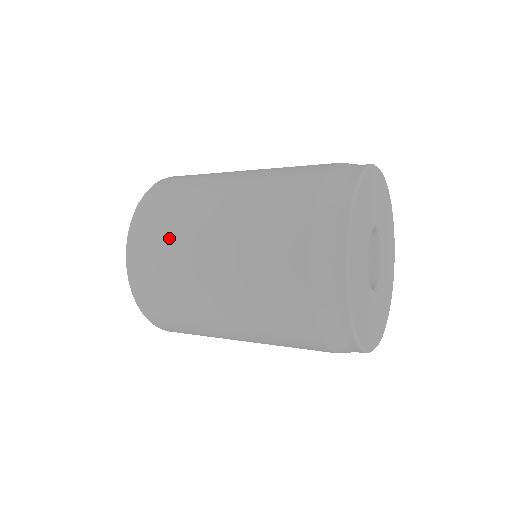
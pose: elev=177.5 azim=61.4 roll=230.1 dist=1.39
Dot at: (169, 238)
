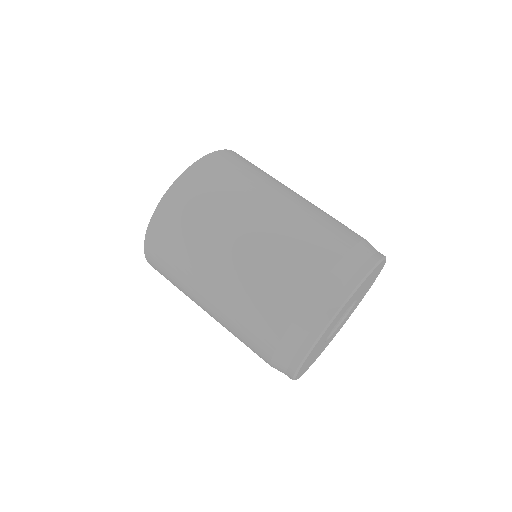
Dot at: (198, 223)
